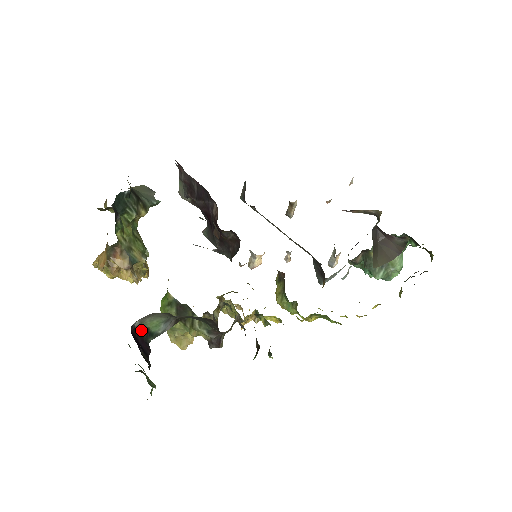
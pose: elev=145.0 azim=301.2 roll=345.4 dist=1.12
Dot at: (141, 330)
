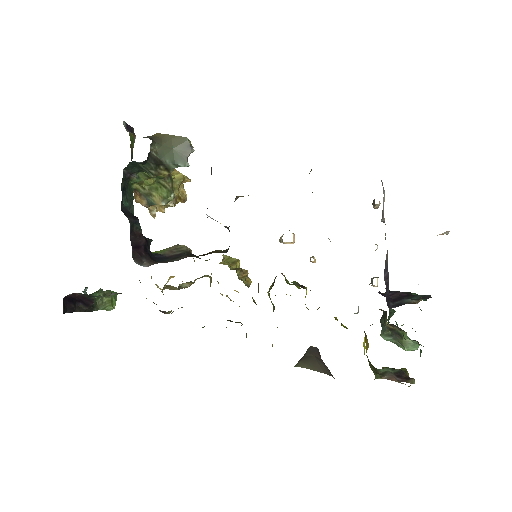
Dot at: (82, 294)
